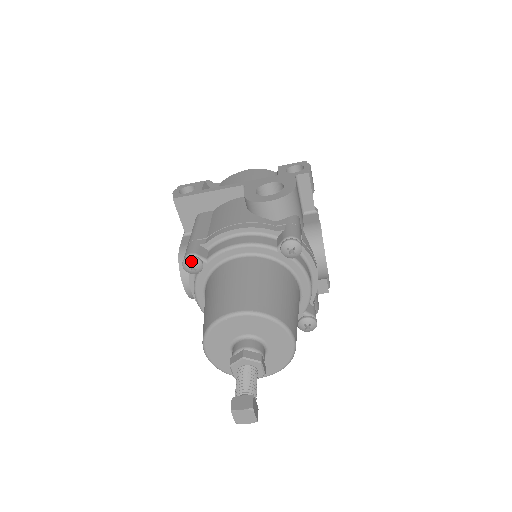
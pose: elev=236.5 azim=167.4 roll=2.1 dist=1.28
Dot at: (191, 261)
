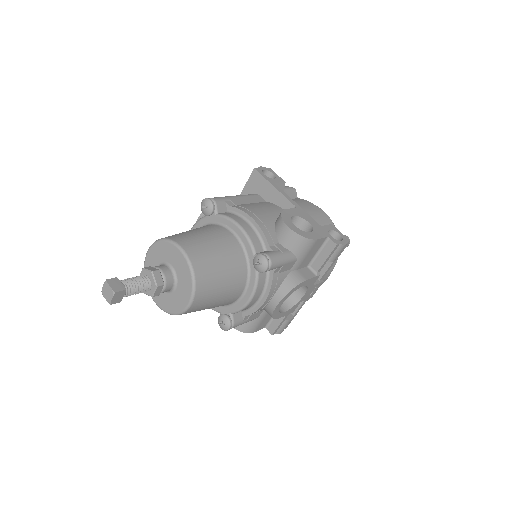
Dot at: (208, 203)
